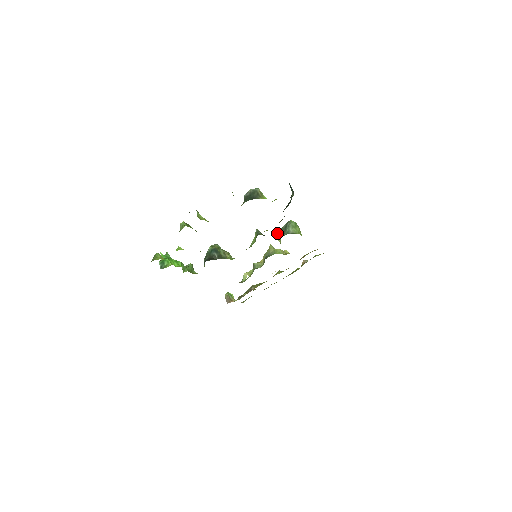
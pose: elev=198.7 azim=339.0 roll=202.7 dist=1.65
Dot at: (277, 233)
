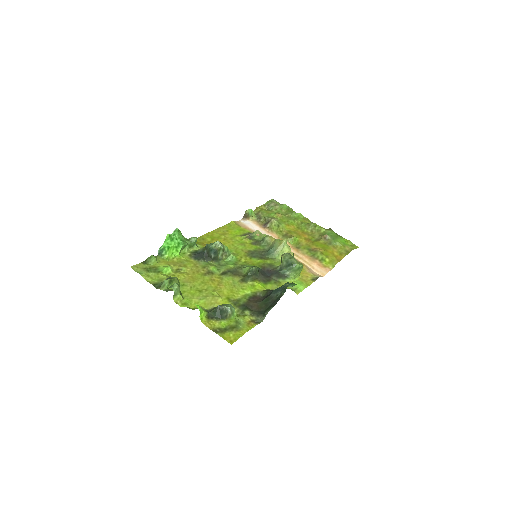
Dot at: (283, 258)
